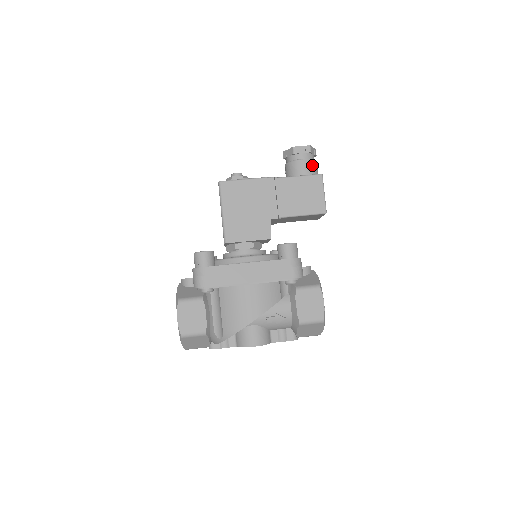
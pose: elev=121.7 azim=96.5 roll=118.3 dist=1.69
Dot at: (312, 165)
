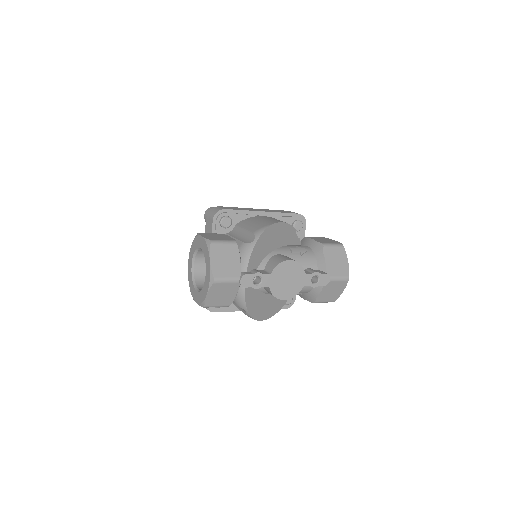
Dot at: occluded
